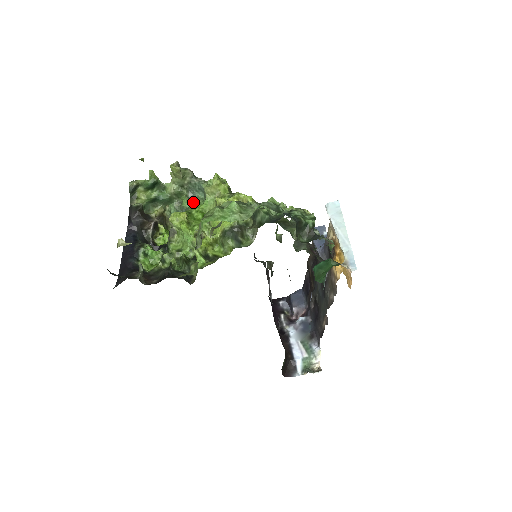
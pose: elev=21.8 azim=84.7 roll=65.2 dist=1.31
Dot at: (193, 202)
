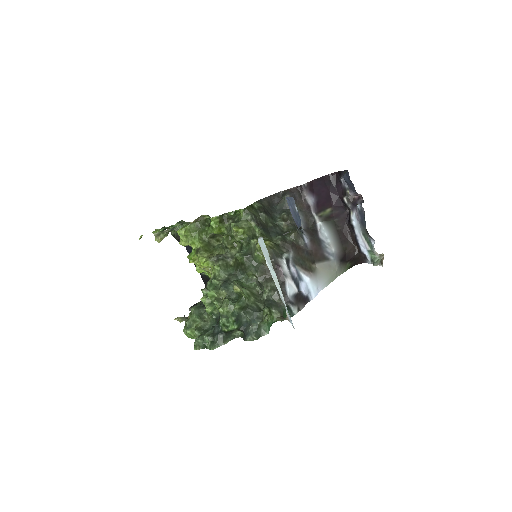
Dot at: occluded
